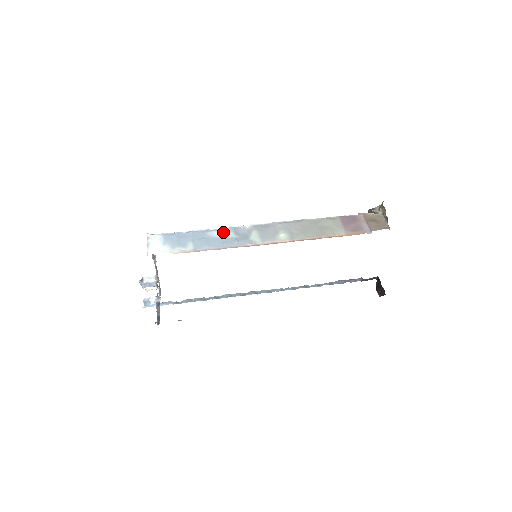
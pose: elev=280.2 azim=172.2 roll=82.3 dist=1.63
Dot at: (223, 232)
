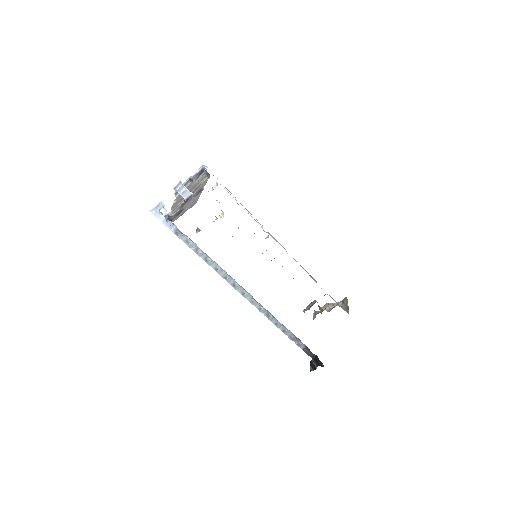
Dot at: occluded
